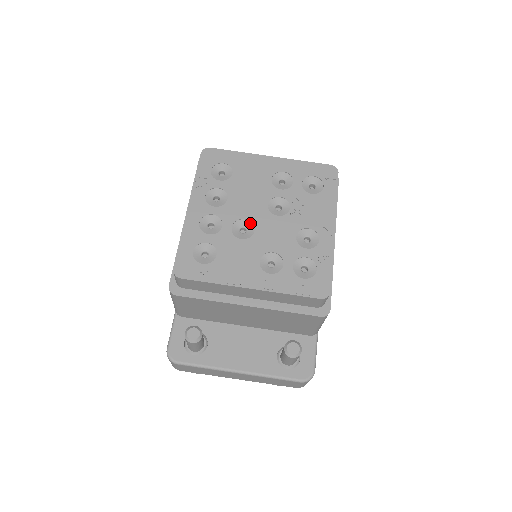
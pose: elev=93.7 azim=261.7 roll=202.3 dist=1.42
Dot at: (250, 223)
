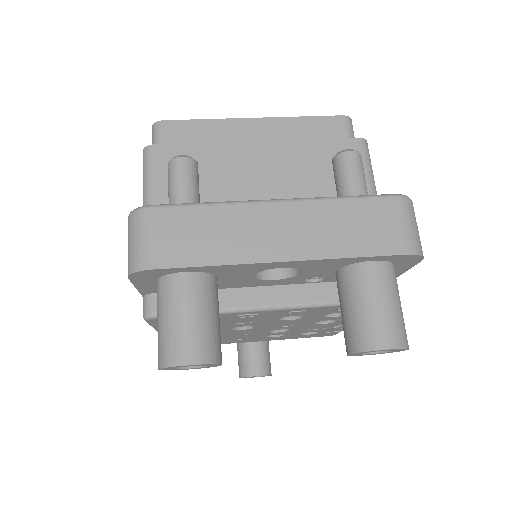
Dot at: occluded
